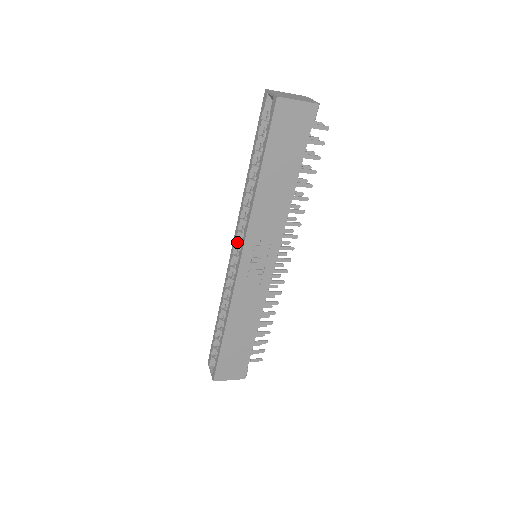
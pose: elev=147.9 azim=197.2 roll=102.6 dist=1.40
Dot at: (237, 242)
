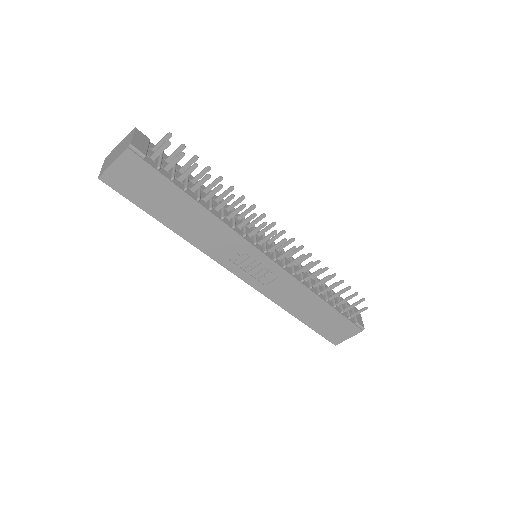
Dot at: occluded
